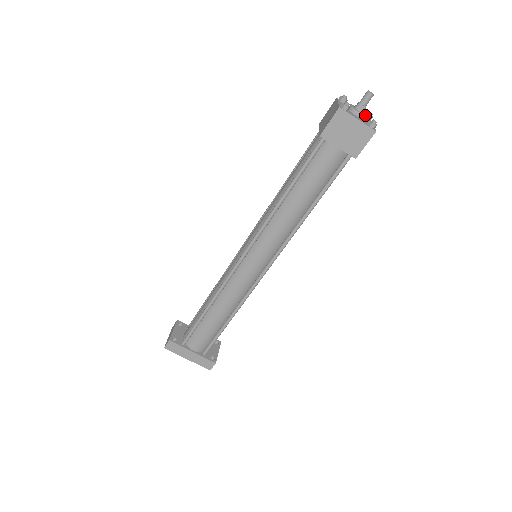
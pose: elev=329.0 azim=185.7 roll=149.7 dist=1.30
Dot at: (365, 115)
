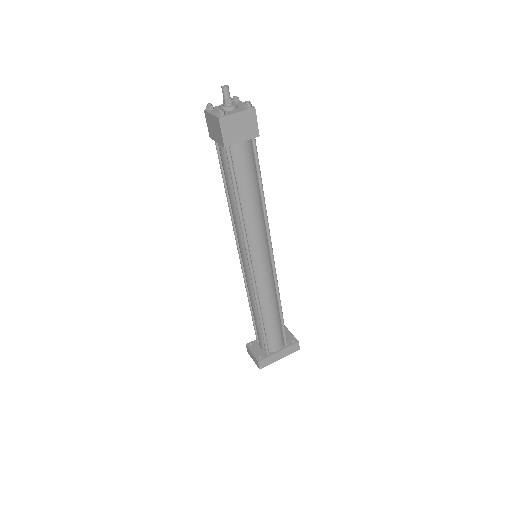
Dot at: (236, 104)
